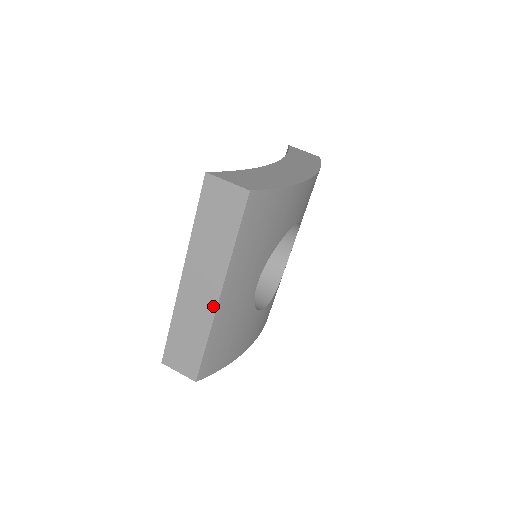
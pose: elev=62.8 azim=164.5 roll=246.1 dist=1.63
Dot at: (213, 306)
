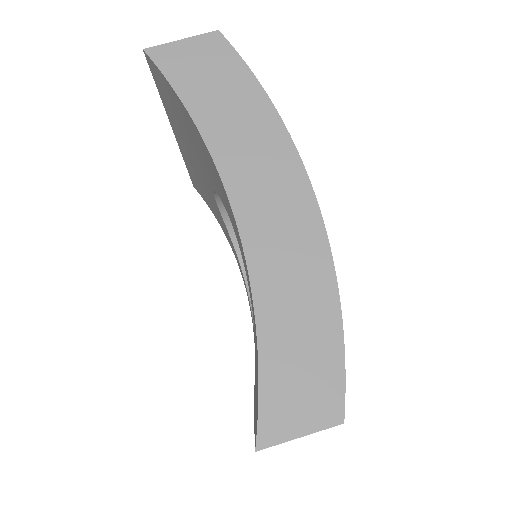
Dot at: occluded
